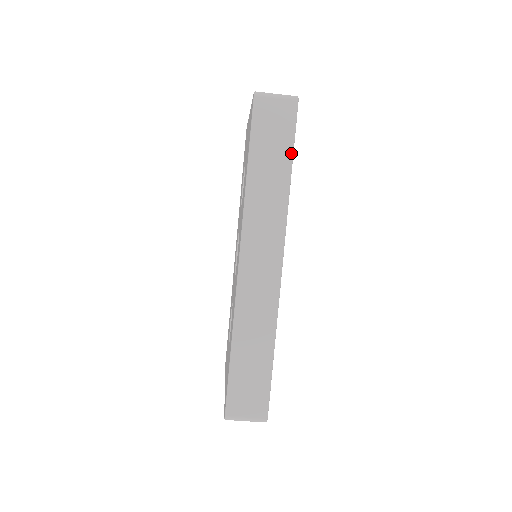
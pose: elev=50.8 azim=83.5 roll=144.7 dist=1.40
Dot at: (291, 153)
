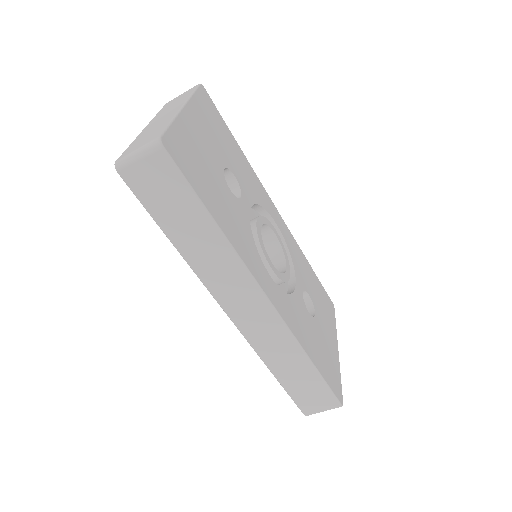
Dot at: (199, 204)
